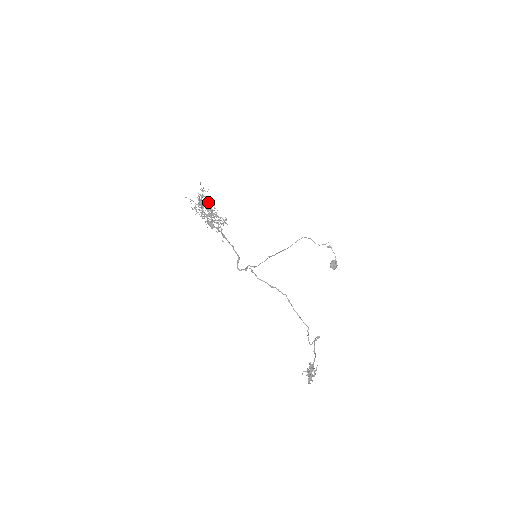
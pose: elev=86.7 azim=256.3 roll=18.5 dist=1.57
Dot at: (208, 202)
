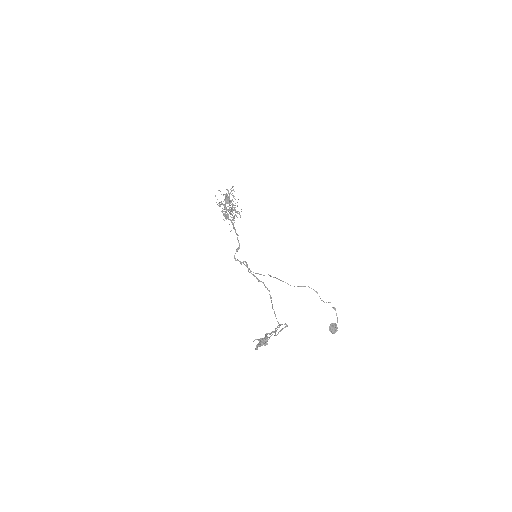
Dot at: (232, 200)
